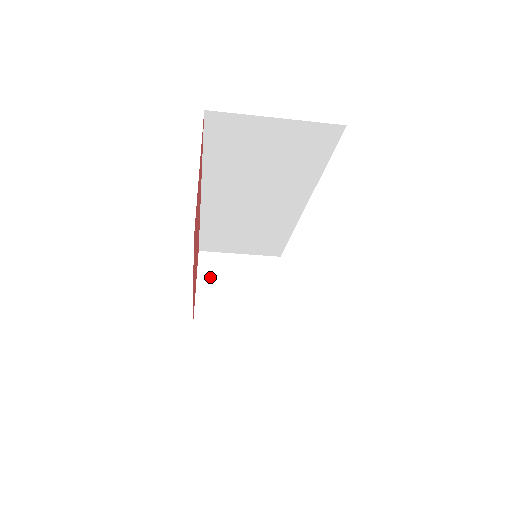
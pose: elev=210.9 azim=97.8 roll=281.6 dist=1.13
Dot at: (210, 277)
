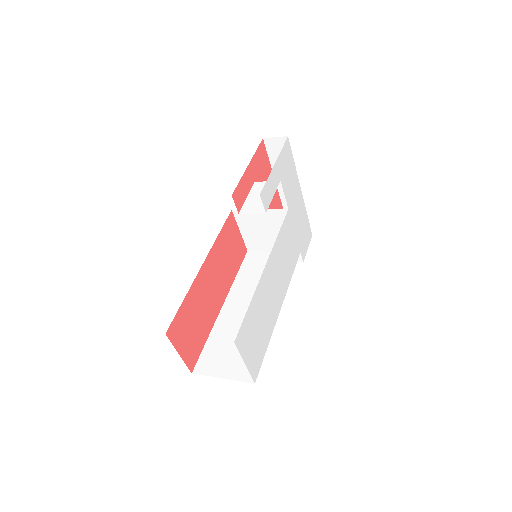
Dot at: (245, 224)
